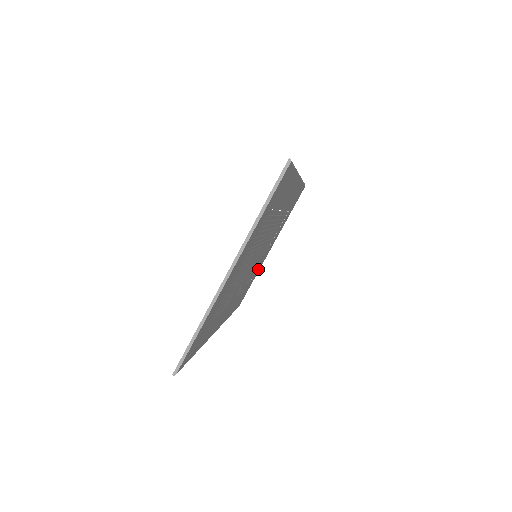
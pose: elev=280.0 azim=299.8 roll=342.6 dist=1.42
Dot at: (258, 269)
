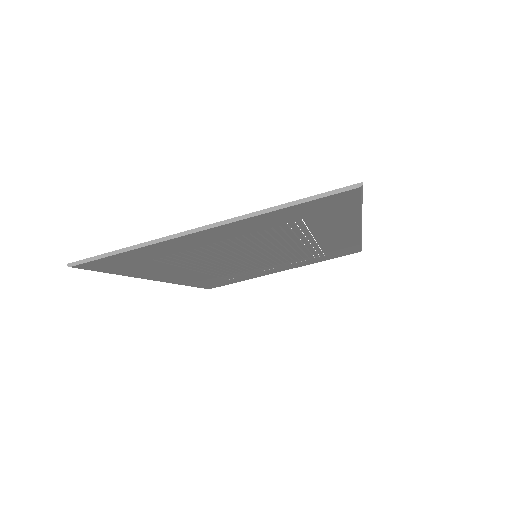
Dot at: (253, 276)
